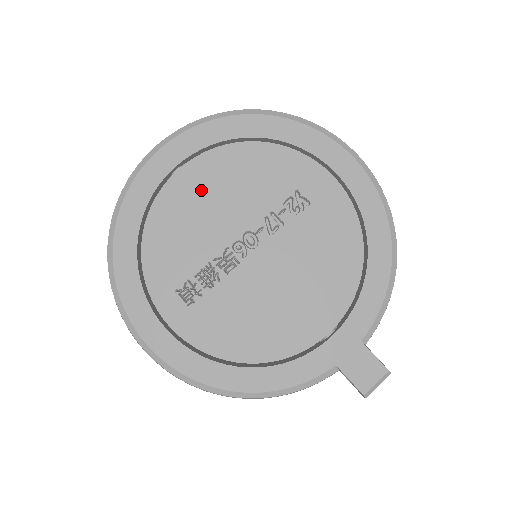
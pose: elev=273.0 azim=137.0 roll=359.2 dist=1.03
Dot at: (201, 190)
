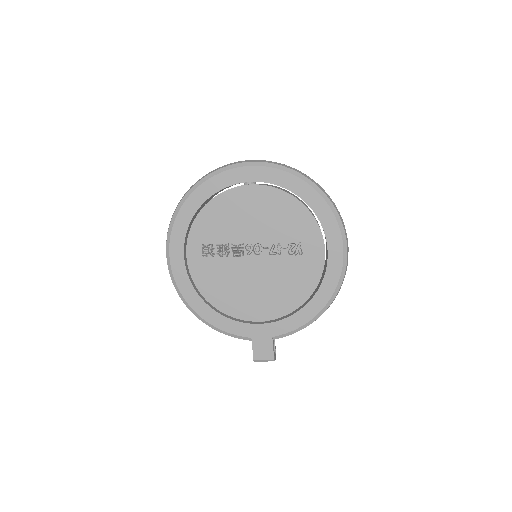
Dot at: (252, 205)
